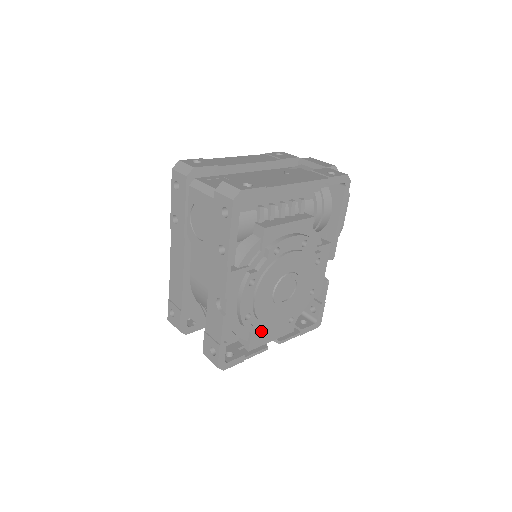
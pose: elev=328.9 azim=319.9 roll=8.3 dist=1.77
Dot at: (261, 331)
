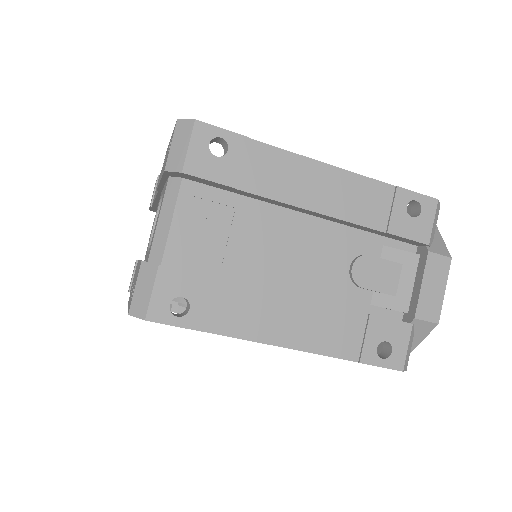
Dot at: occluded
